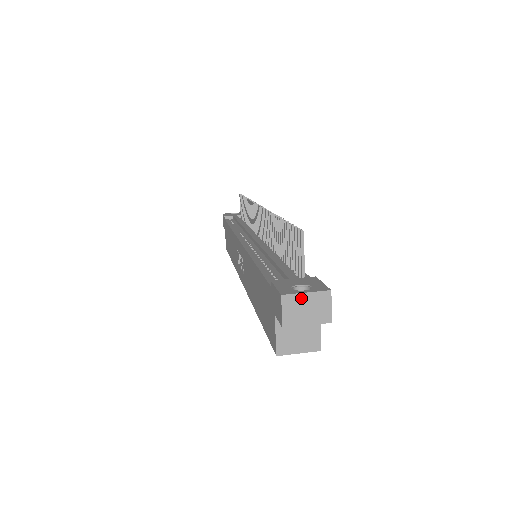
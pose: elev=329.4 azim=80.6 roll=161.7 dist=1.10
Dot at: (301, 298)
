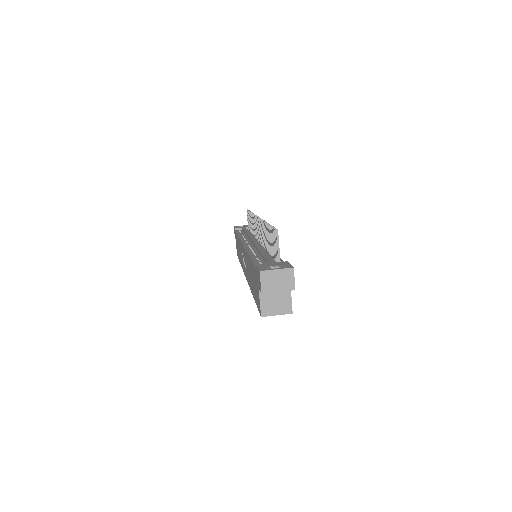
Dot at: (273, 273)
